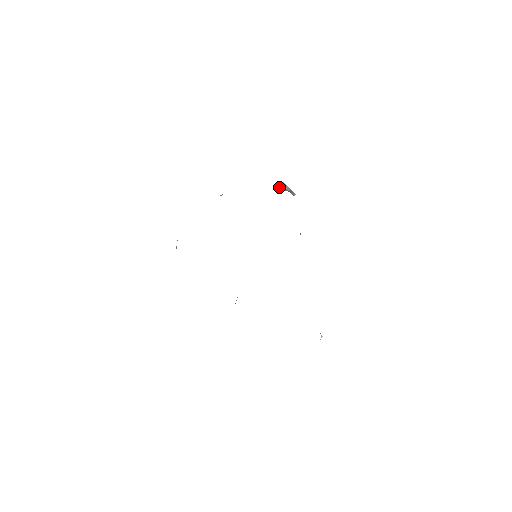
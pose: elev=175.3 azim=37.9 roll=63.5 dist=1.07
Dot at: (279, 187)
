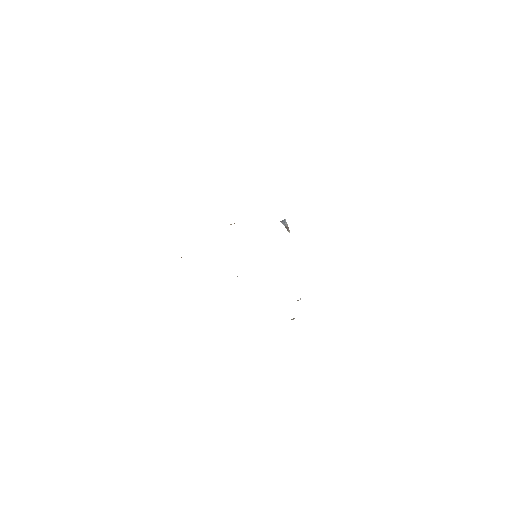
Dot at: (281, 221)
